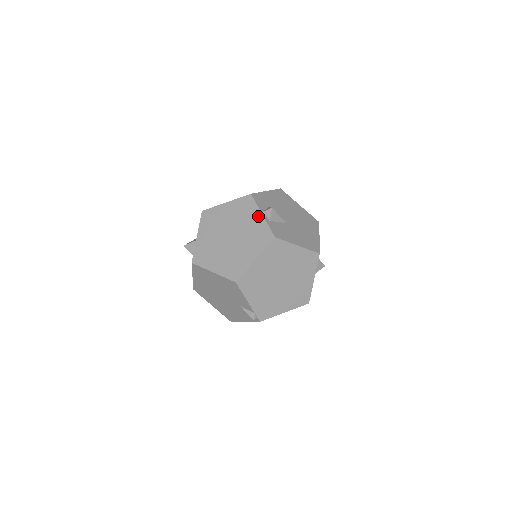
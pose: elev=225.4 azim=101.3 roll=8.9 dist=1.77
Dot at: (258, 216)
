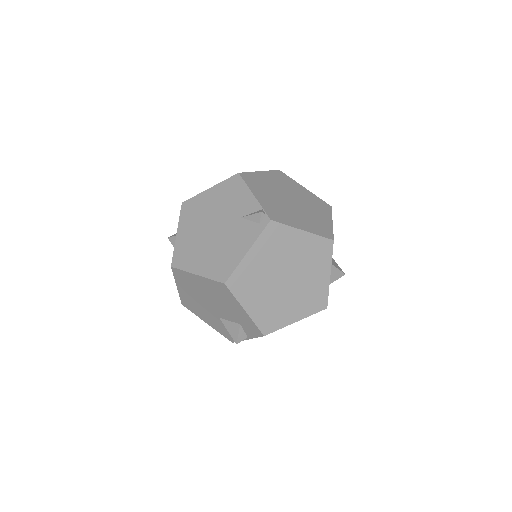
Dot at: occluded
